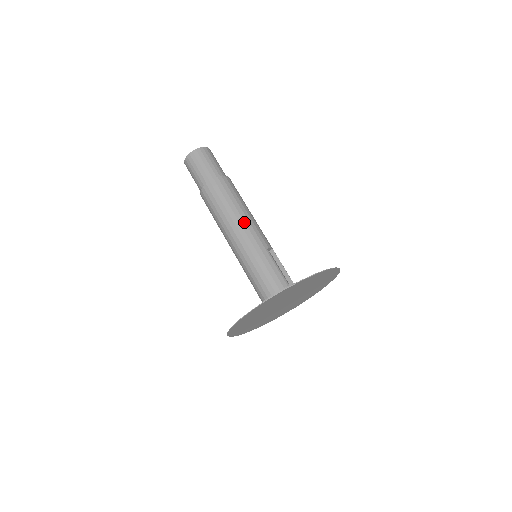
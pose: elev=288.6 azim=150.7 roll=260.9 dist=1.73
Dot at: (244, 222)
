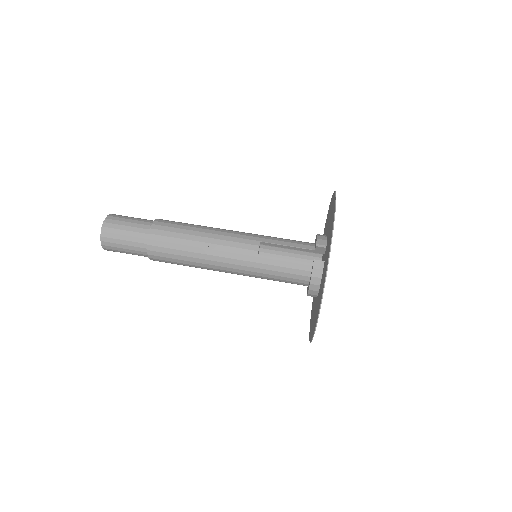
Dot at: (215, 256)
